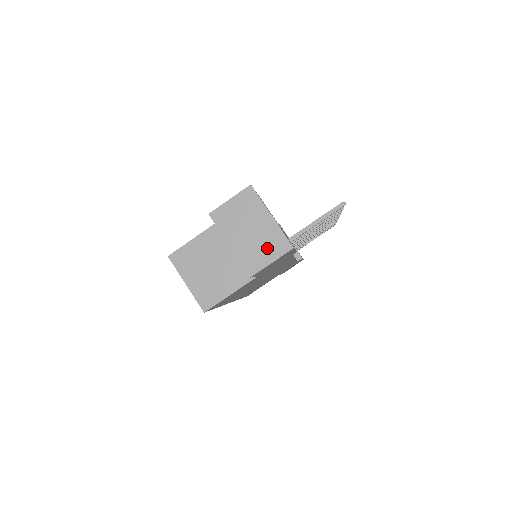
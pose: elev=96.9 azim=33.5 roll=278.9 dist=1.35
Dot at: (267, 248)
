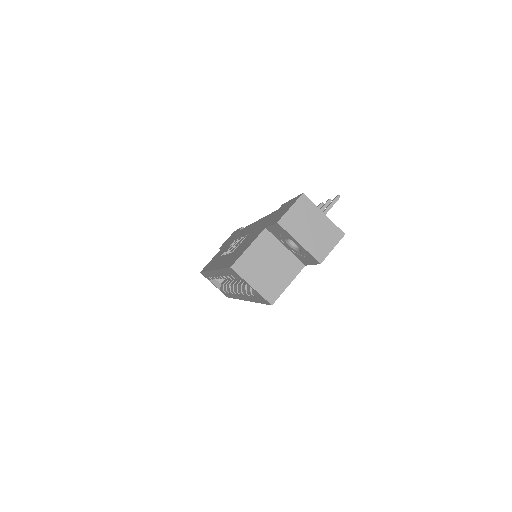
Dot at: (327, 239)
